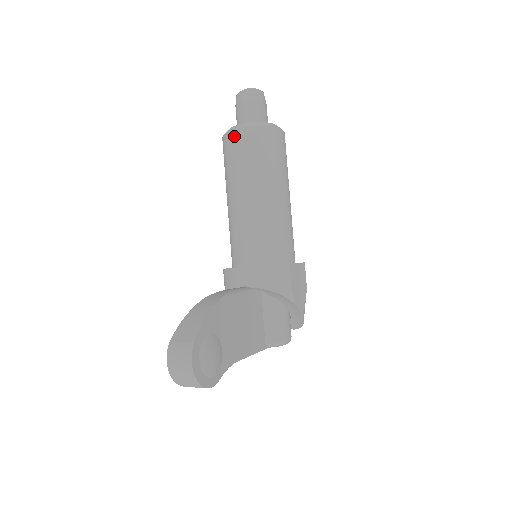
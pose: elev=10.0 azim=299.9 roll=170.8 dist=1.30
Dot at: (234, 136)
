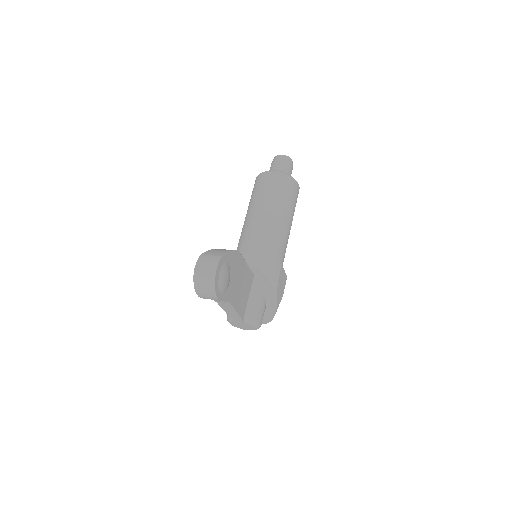
Dot at: (269, 174)
